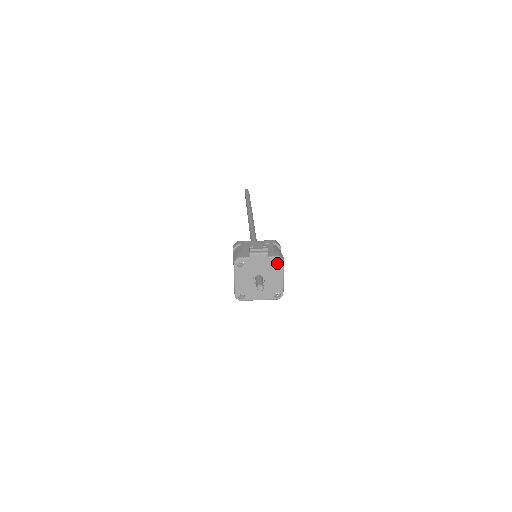
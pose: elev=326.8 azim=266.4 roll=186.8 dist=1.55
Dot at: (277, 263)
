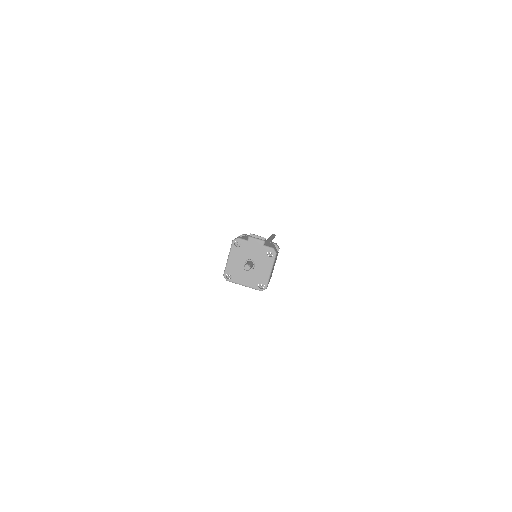
Dot at: (270, 254)
